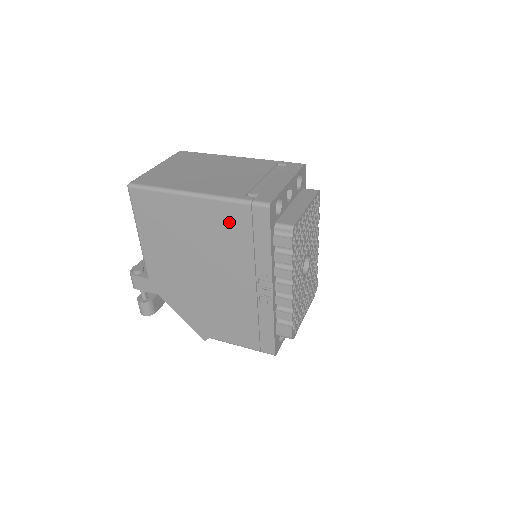
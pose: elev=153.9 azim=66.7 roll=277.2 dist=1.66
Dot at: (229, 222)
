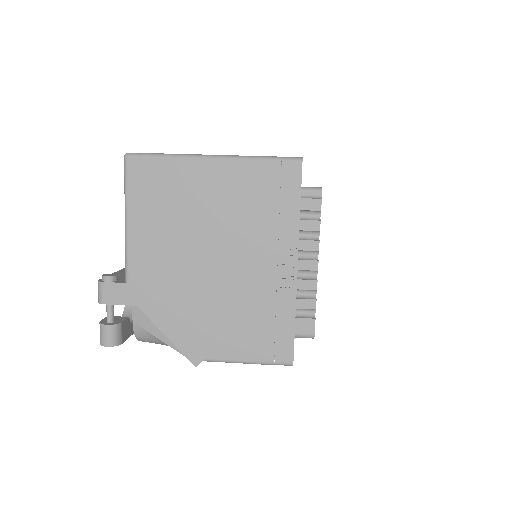
Dot at: (253, 185)
